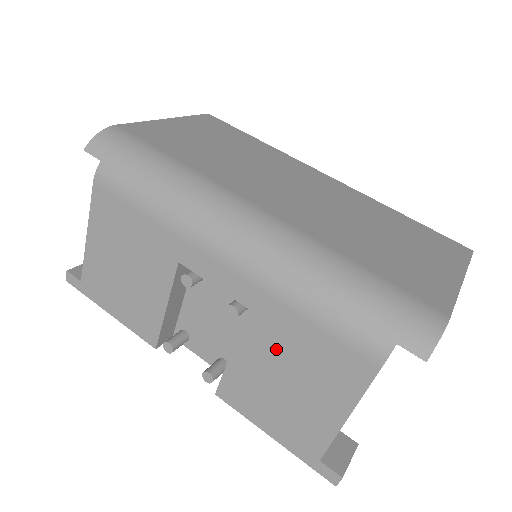
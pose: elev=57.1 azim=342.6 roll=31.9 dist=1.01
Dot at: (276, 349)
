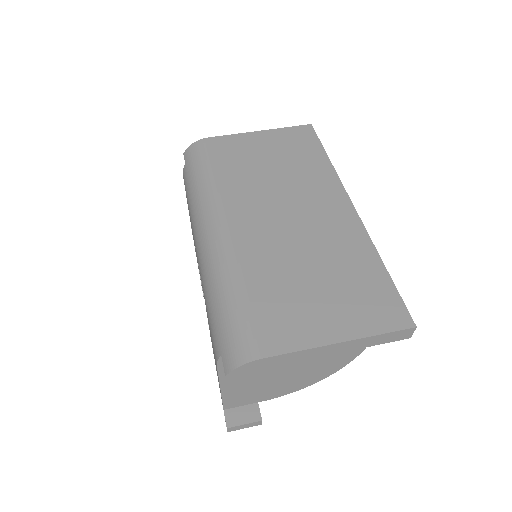
Dot at: occluded
